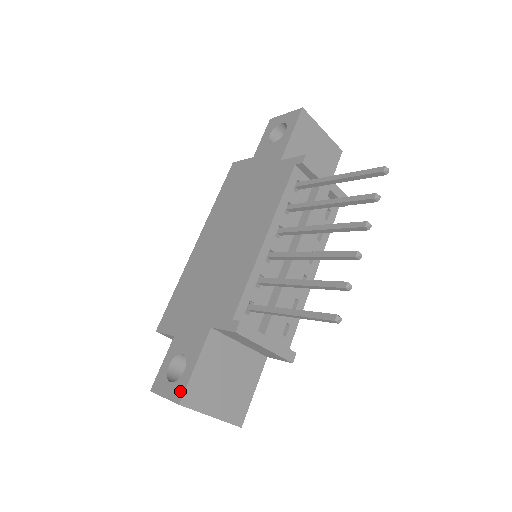
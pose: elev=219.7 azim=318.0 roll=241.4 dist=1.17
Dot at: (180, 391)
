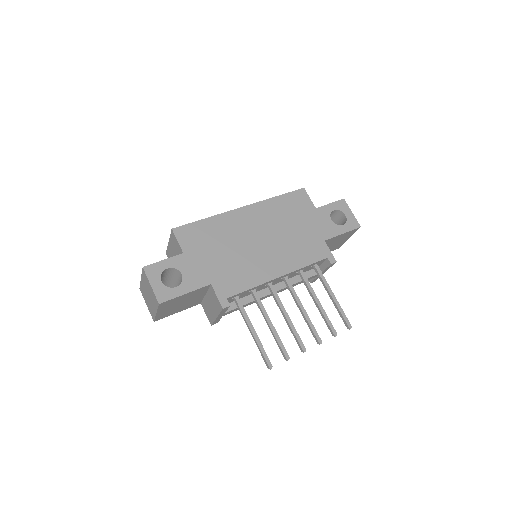
Dot at: (165, 297)
